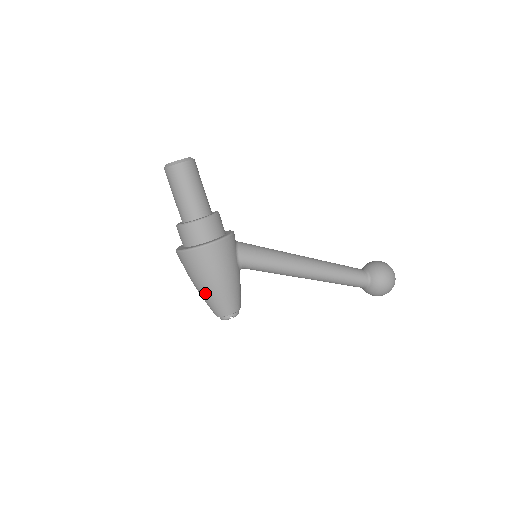
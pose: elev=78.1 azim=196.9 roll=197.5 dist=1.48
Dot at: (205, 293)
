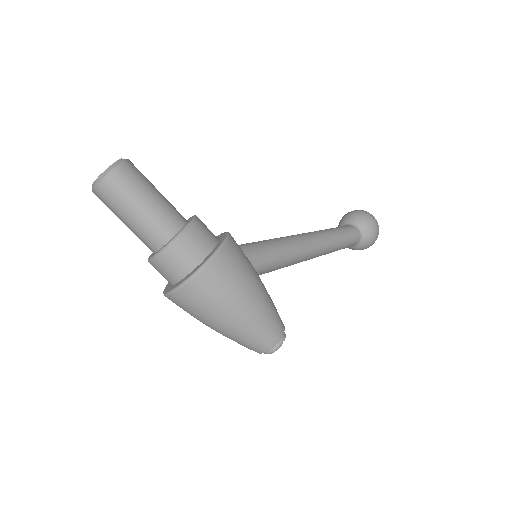
Dot at: (242, 324)
